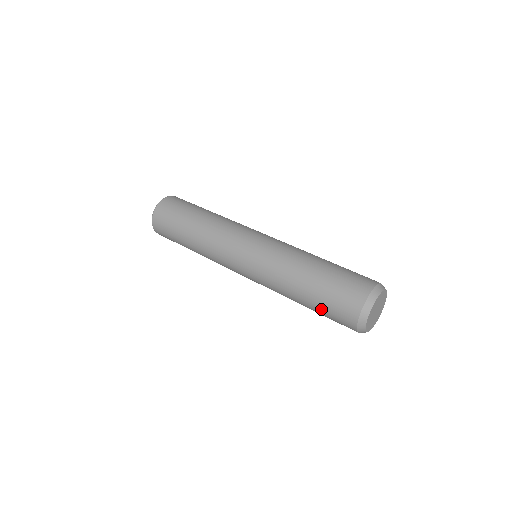
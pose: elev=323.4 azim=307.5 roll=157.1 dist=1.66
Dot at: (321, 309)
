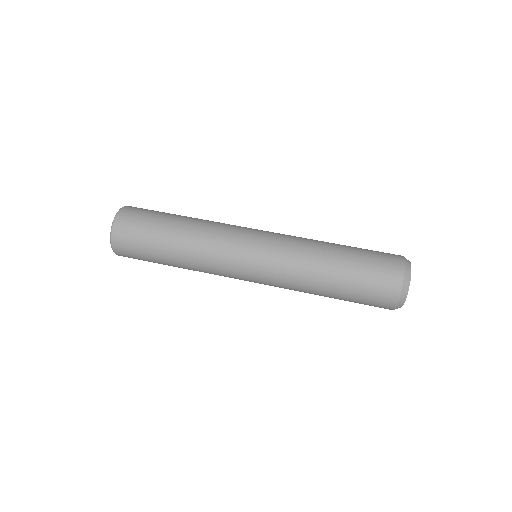
Dot at: occluded
